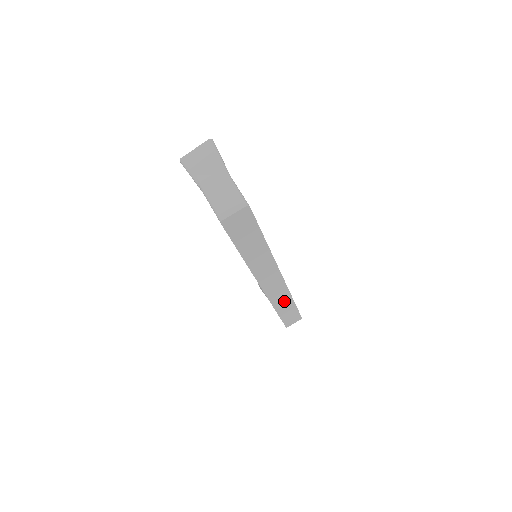
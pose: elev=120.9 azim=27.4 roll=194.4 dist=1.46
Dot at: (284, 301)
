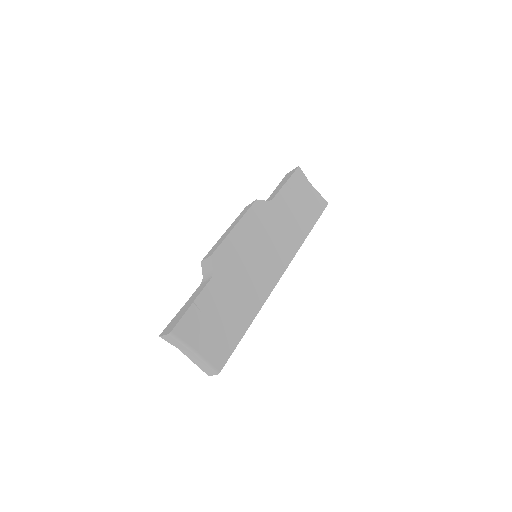
Dot at: occluded
